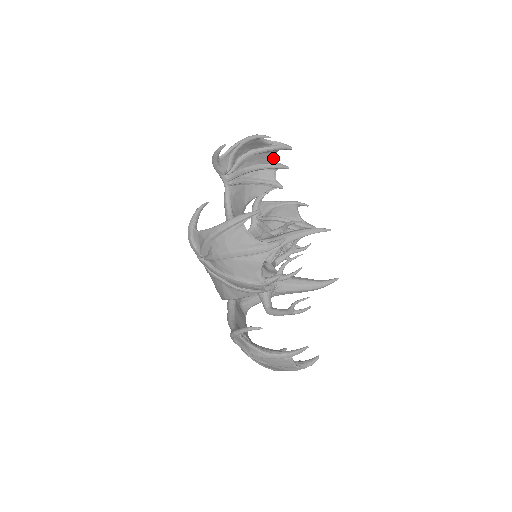
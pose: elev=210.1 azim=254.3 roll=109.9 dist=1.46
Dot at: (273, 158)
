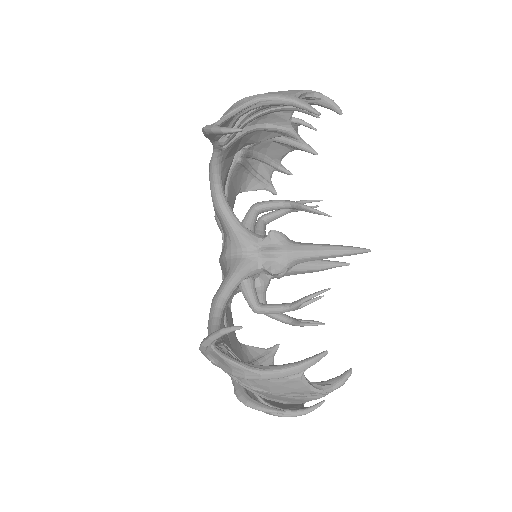
Dot at: occluded
